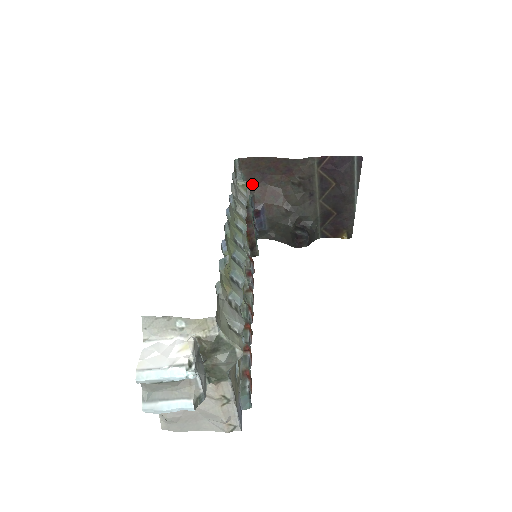
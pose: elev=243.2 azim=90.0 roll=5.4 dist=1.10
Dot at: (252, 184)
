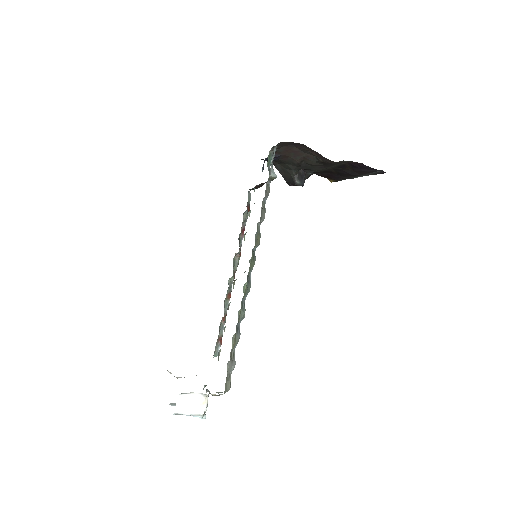
Dot at: (281, 145)
